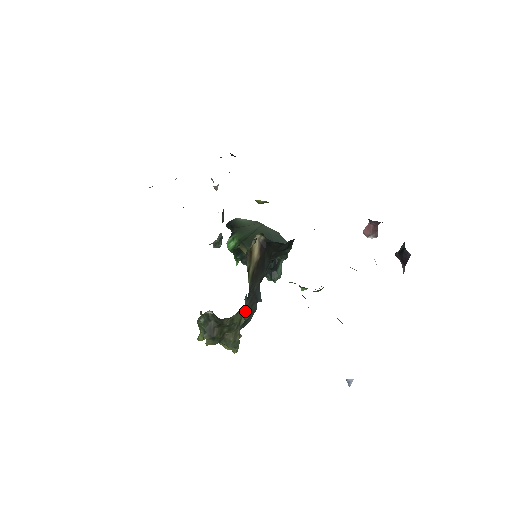
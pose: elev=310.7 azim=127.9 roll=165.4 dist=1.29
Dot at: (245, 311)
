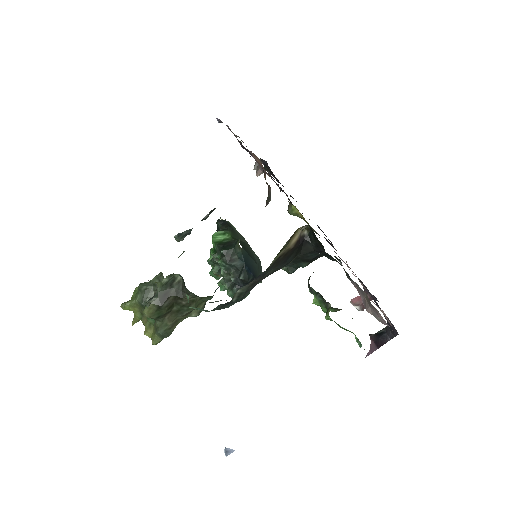
Dot at: (239, 291)
